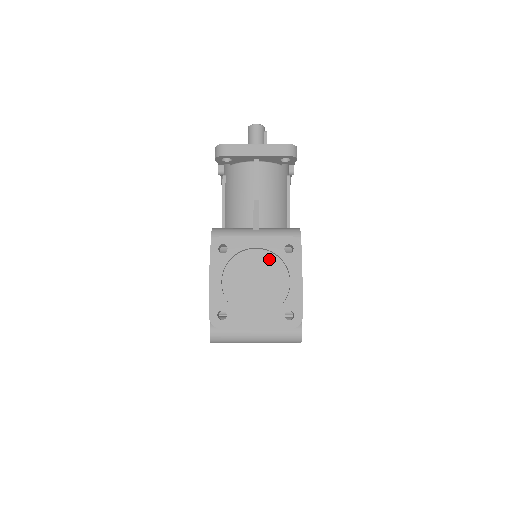
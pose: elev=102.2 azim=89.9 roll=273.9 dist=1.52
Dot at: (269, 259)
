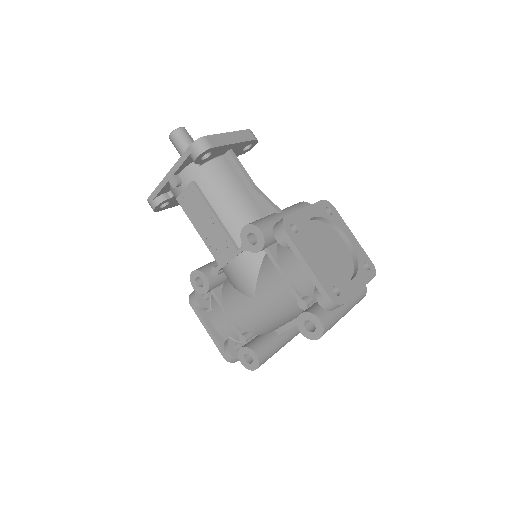
Dot at: (321, 227)
